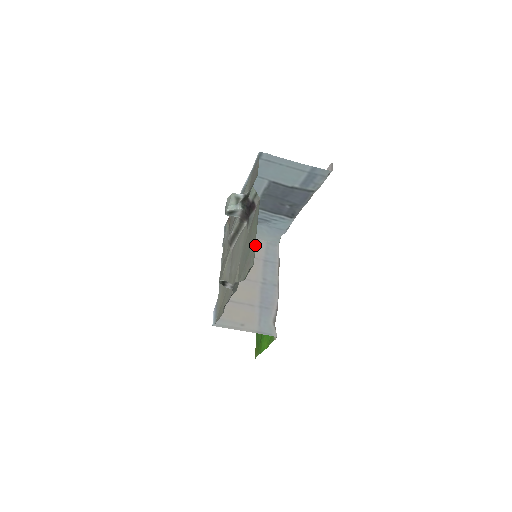
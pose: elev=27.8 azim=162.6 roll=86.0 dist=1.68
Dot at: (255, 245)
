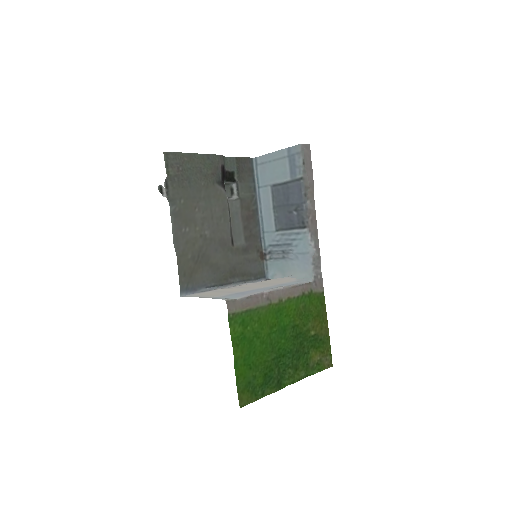
Dot at: (184, 153)
